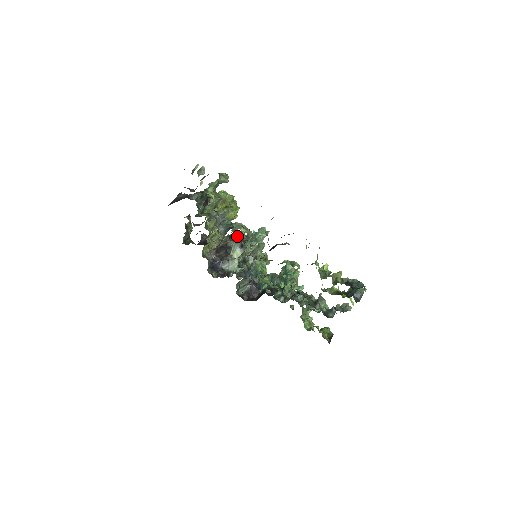
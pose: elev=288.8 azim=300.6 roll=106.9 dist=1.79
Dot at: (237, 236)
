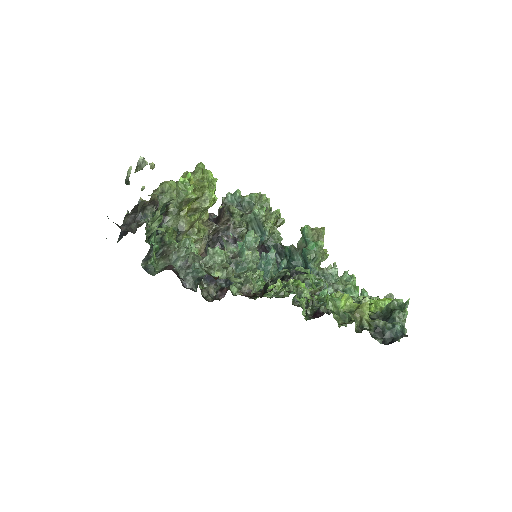
Dot at: (228, 215)
